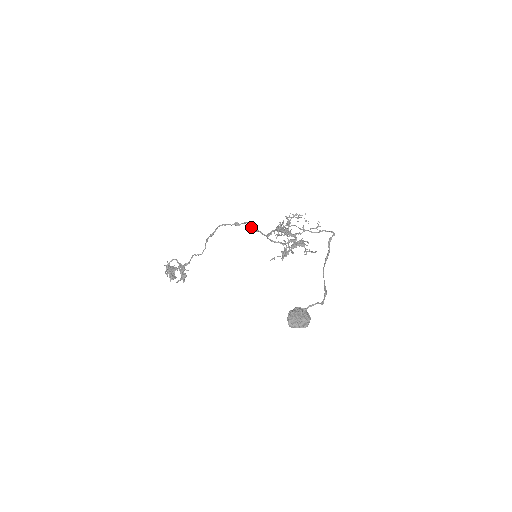
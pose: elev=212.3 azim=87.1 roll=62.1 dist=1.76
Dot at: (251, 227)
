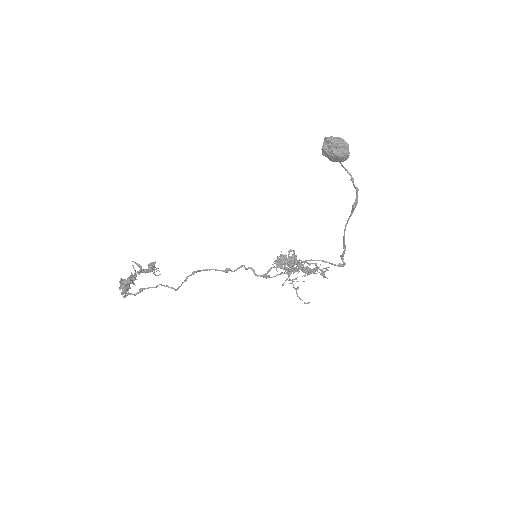
Dot at: (245, 267)
